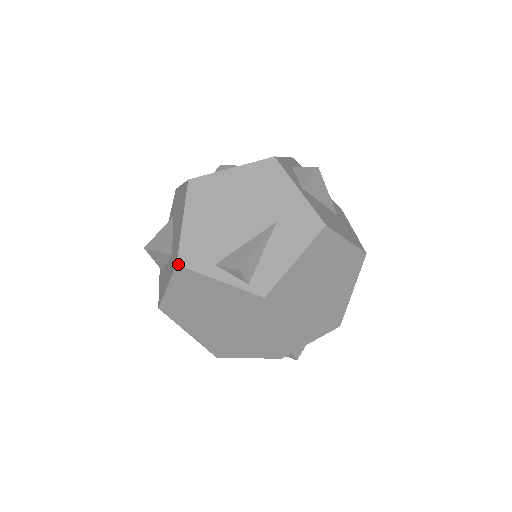
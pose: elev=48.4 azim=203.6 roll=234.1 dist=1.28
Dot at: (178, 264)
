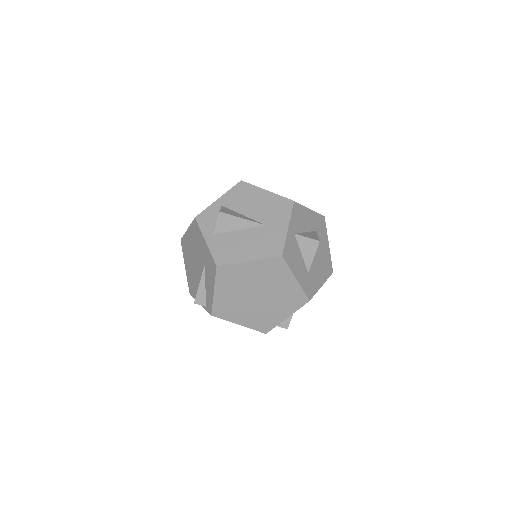
Dot at: (190, 294)
